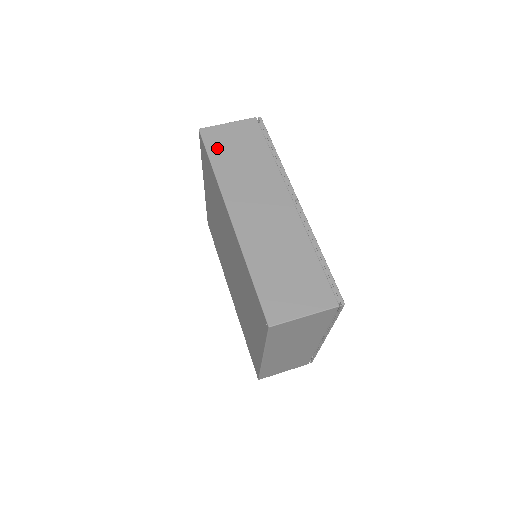
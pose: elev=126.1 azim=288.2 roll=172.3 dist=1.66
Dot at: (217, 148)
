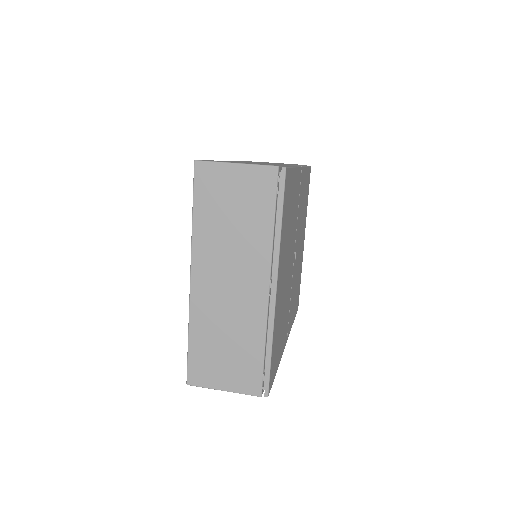
Dot at: occluded
